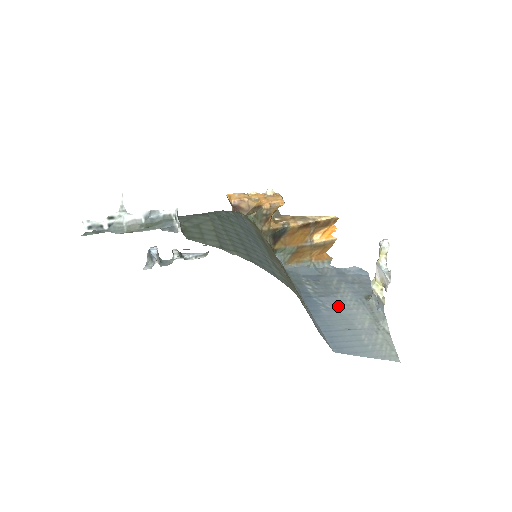
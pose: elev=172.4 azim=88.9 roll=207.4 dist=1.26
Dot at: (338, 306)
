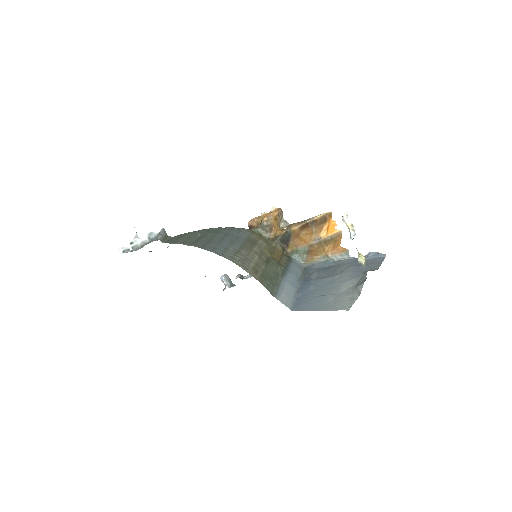
Dot at: (329, 283)
